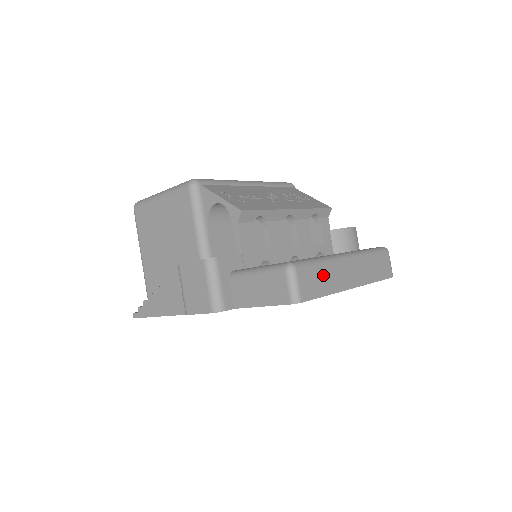
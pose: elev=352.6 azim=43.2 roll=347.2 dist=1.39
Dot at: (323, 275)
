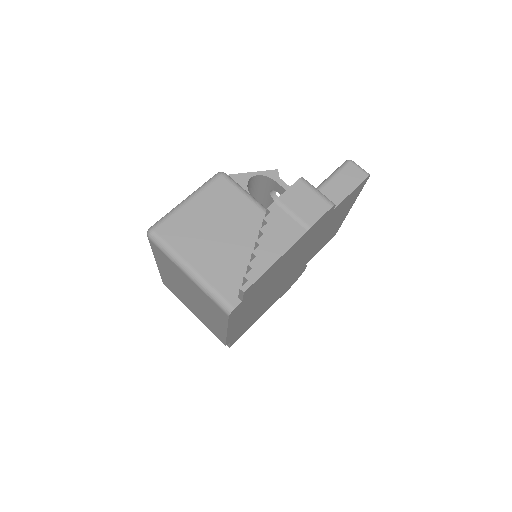
Dot at: occluded
